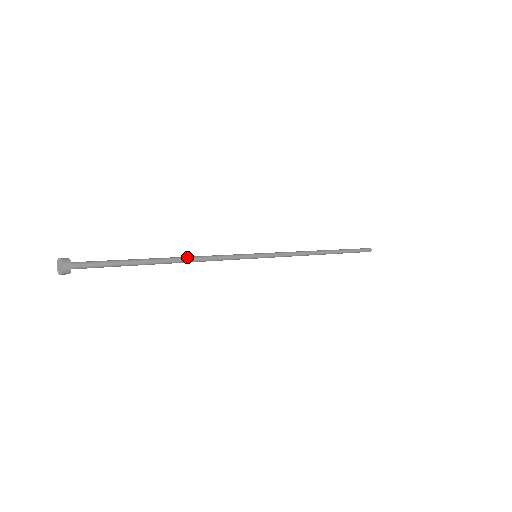
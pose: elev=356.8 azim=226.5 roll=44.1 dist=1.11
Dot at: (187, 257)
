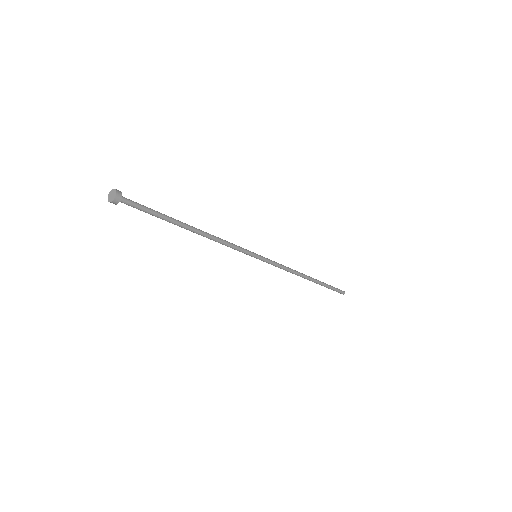
Dot at: occluded
